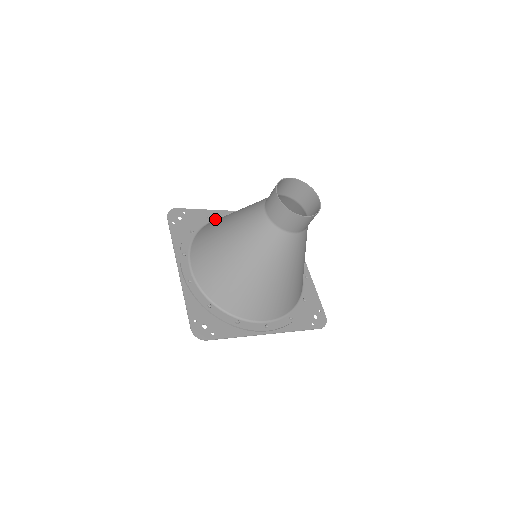
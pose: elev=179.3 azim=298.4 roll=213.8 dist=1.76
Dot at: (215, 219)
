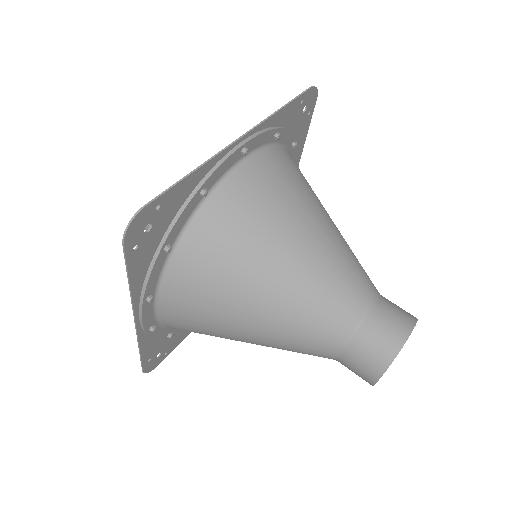
Dot at: (212, 186)
